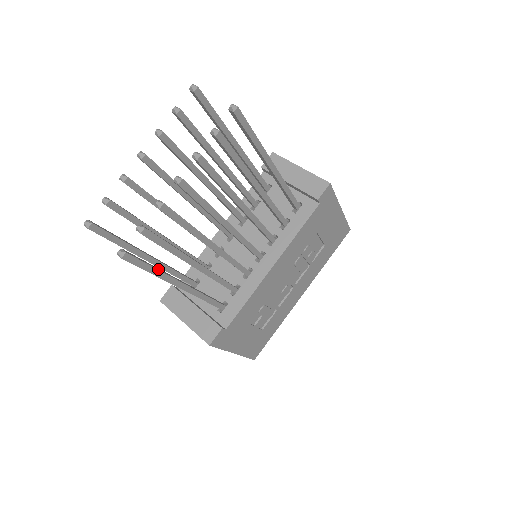
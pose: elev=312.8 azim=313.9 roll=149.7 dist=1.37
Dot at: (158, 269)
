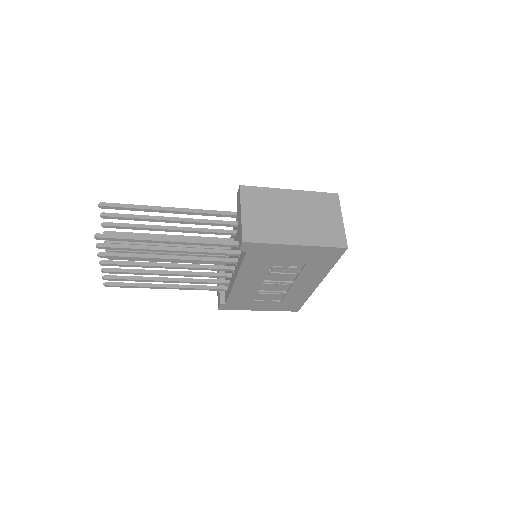
Dot at: (137, 285)
